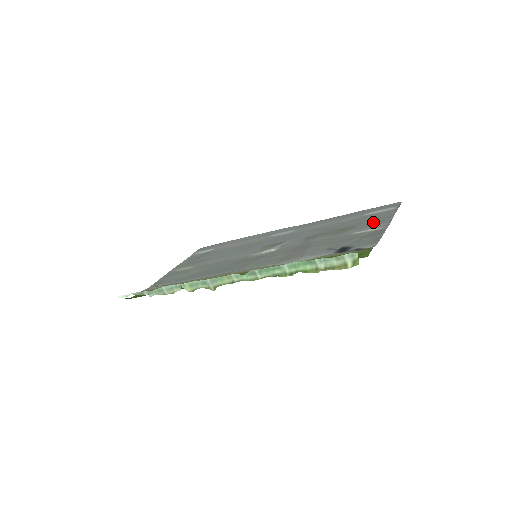
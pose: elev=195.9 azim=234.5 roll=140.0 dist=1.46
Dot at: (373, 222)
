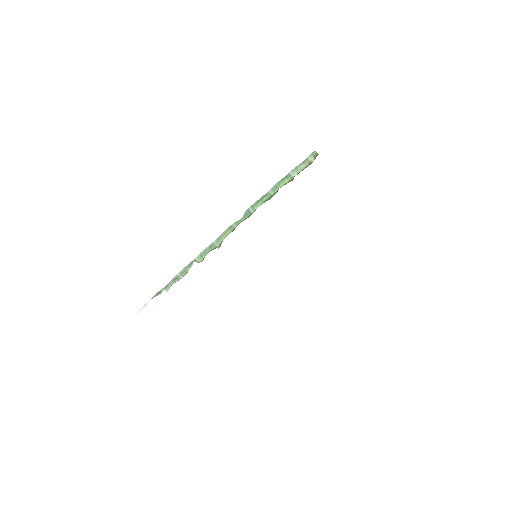
Dot at: occluded
